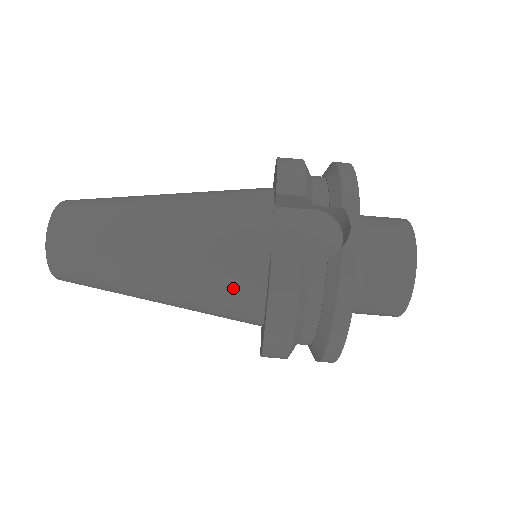
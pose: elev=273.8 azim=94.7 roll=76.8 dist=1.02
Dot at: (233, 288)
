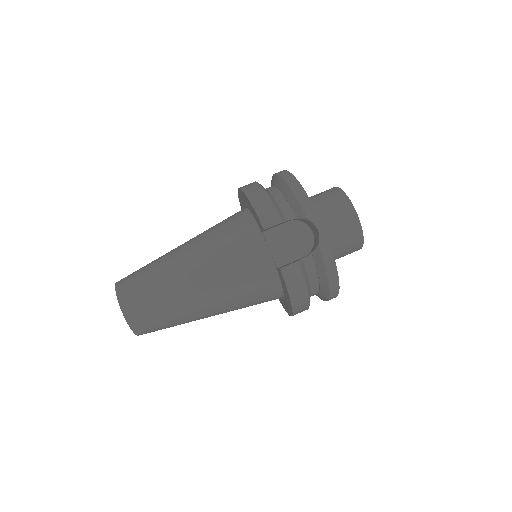
Dot at: (260, 291)
